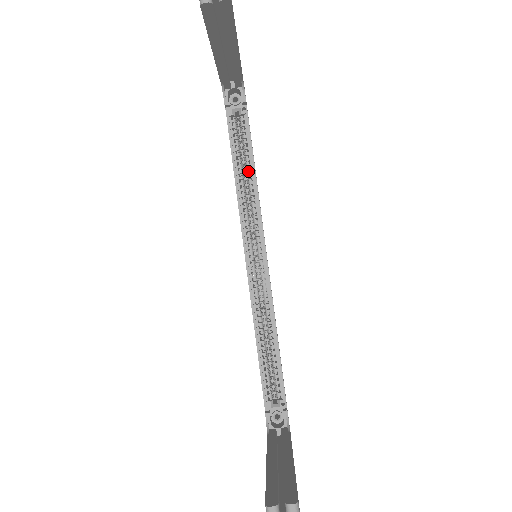
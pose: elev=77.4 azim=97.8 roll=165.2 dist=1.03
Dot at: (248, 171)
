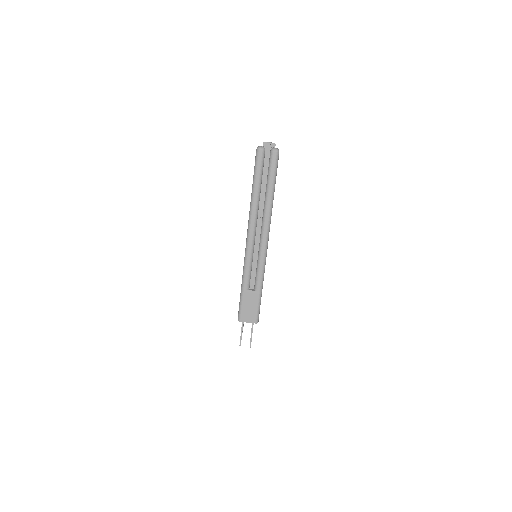
Dot at: occluded
